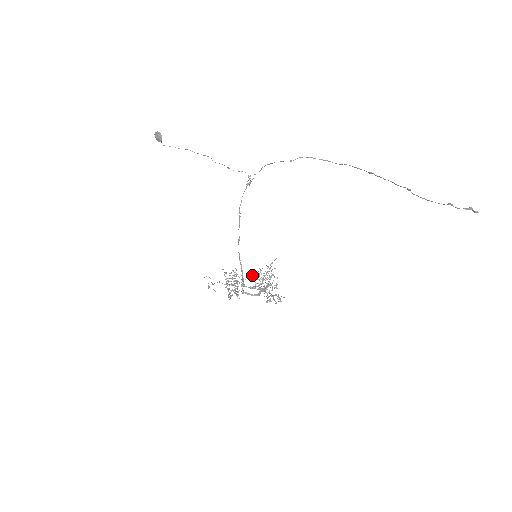
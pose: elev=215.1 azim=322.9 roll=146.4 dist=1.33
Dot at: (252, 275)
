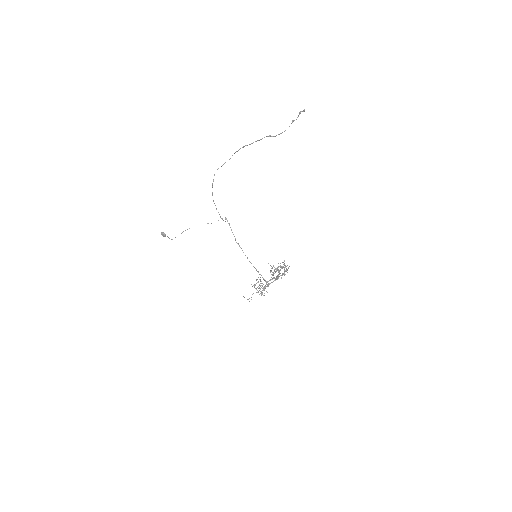
Dot at: occluded
